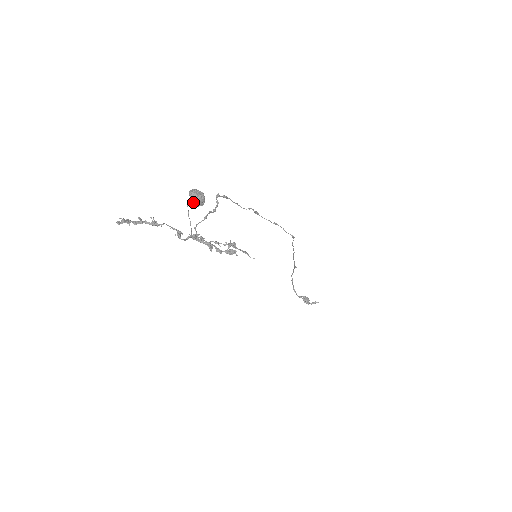
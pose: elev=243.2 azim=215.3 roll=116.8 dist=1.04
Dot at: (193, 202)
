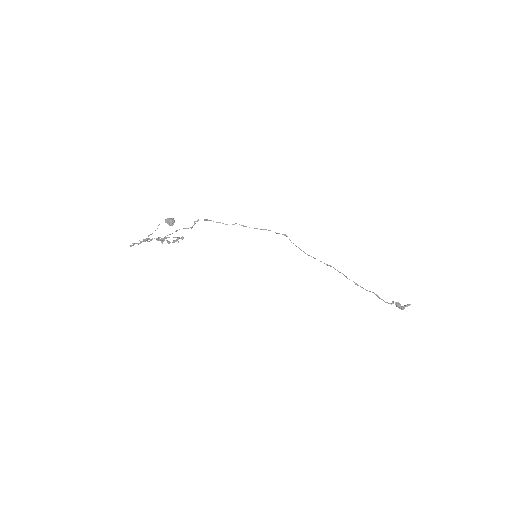
Dot at: occluded
